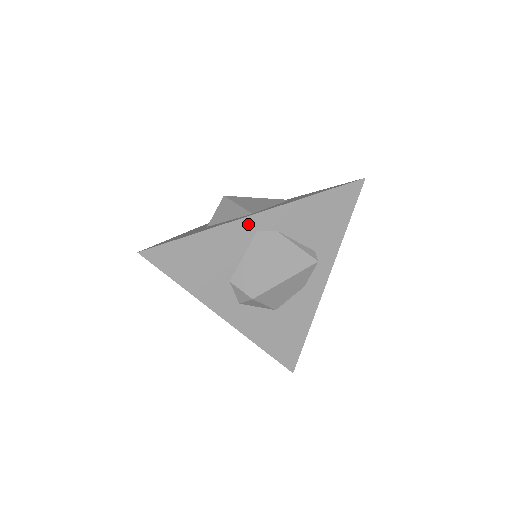
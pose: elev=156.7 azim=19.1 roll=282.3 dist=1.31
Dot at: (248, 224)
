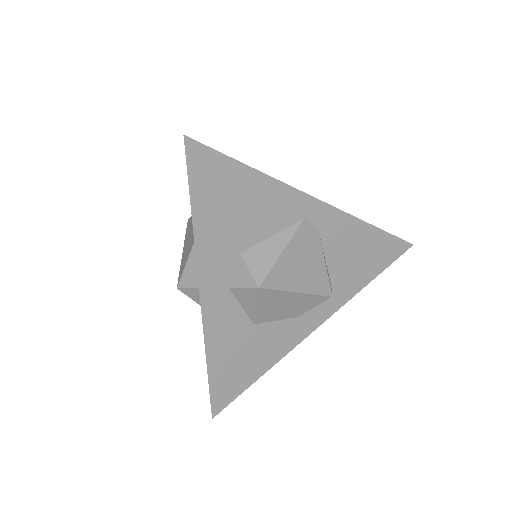
Dot at: (303, 203)
